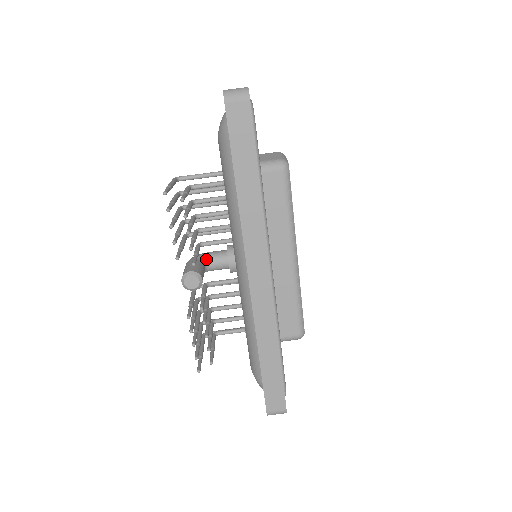
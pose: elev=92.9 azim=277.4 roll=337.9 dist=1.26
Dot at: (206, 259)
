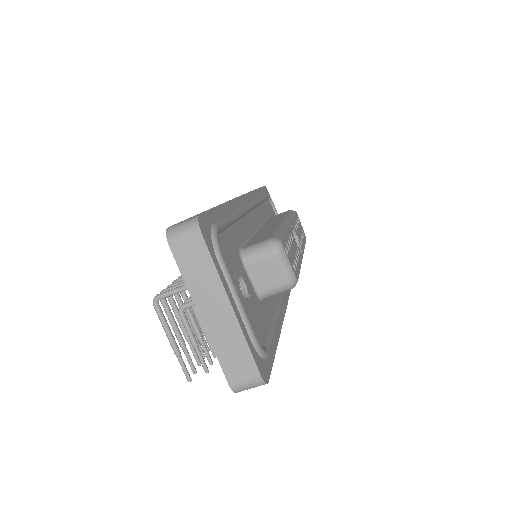
Dot at: occluded
